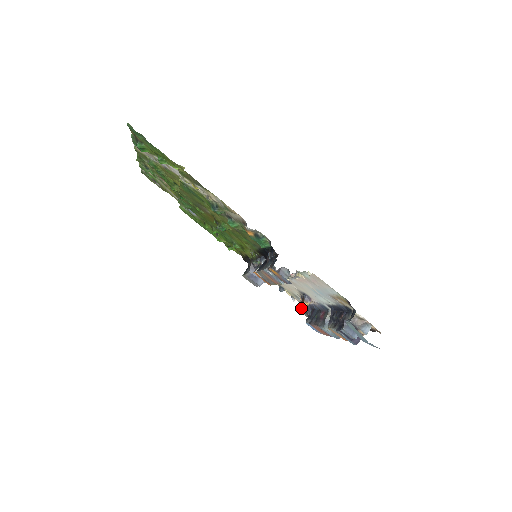
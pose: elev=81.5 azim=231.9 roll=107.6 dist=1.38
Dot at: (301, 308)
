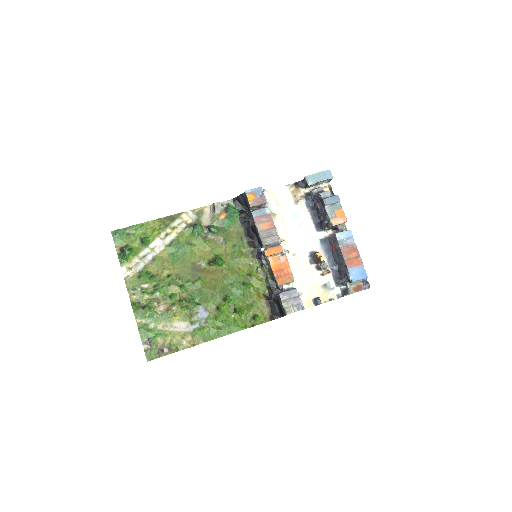
Dot at: occluded
